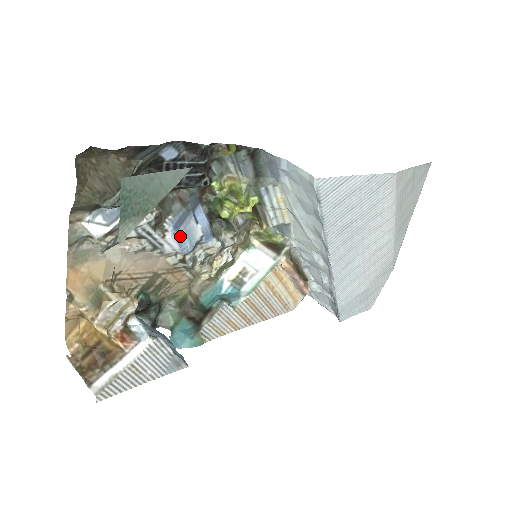
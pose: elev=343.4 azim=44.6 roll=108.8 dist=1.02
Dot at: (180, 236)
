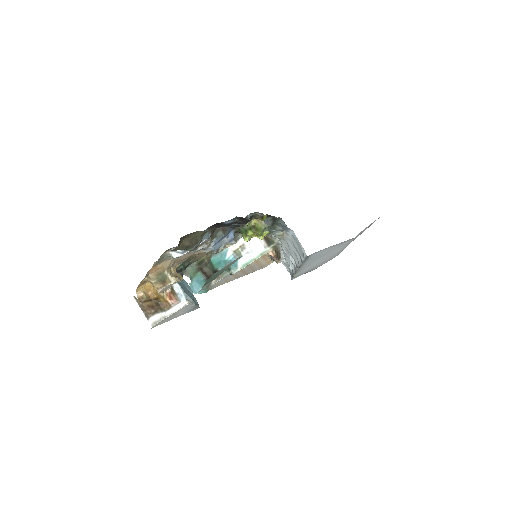
Dot at: (216, 245)
